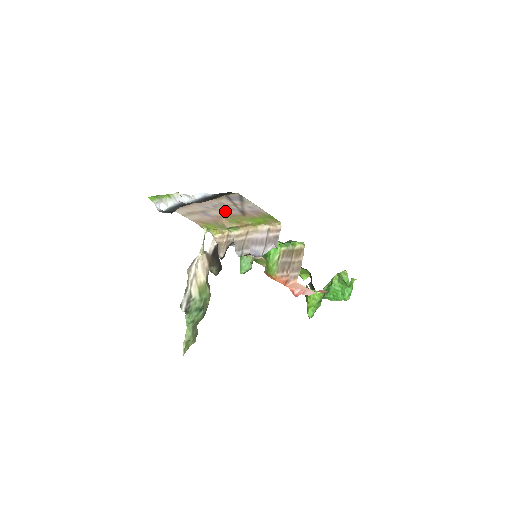
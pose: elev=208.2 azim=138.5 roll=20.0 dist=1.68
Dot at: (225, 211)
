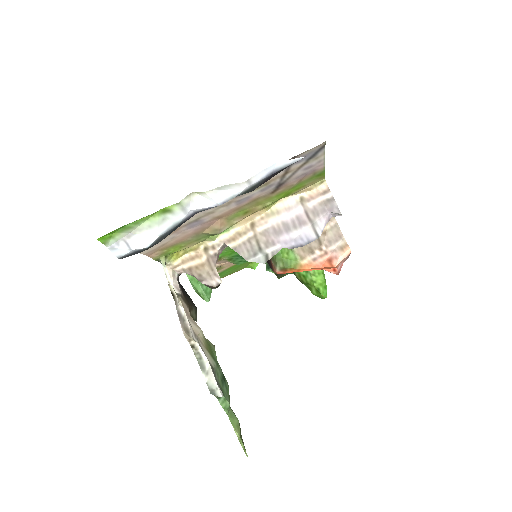
Dot at: (245, 198)
